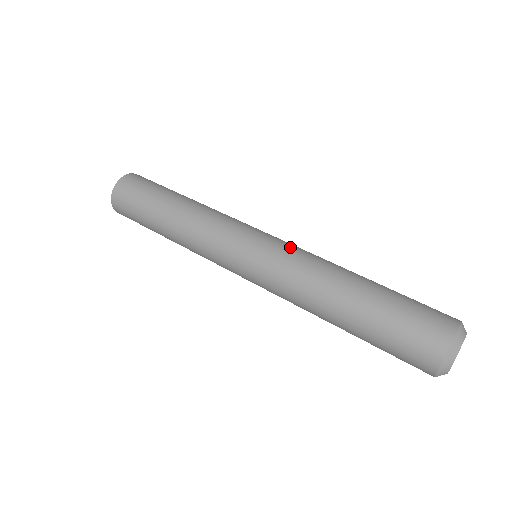
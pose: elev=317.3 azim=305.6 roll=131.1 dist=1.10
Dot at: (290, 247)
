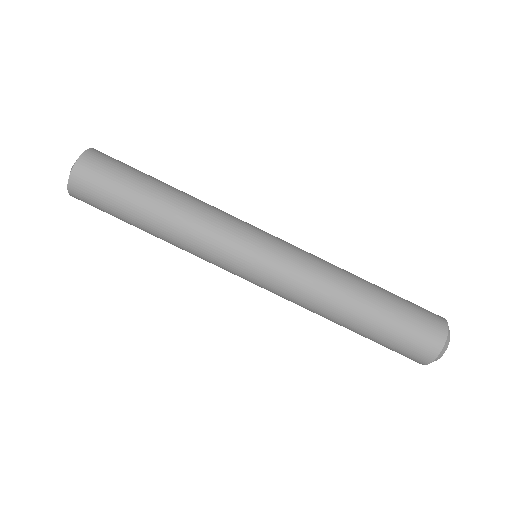
Dot at: (298, 255)
